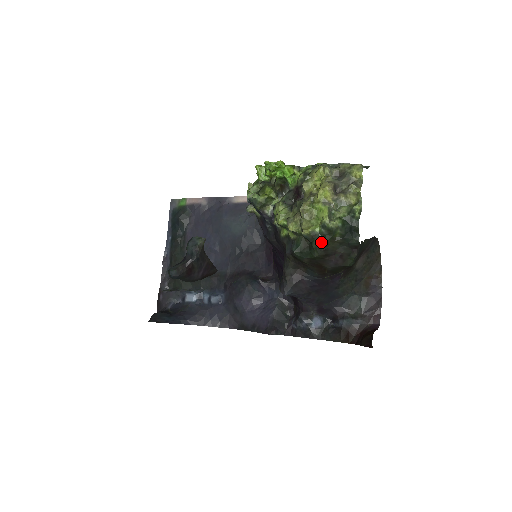
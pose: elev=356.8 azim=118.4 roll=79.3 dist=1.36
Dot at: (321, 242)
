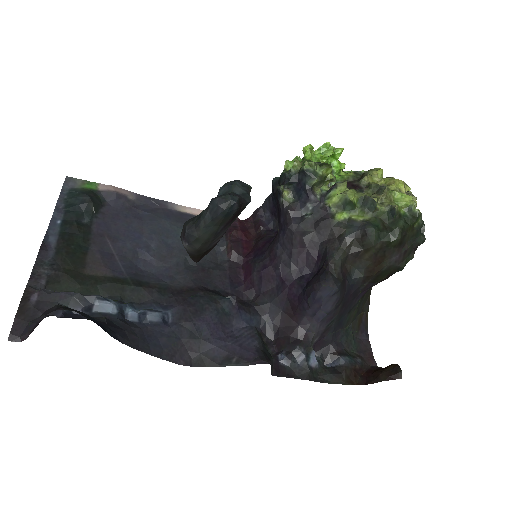
Dot at: (406, 224)
